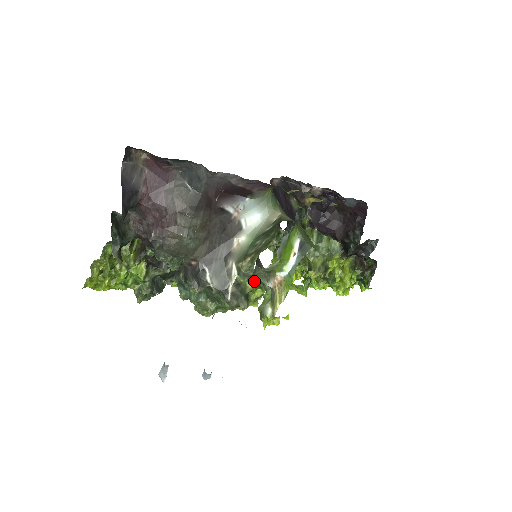
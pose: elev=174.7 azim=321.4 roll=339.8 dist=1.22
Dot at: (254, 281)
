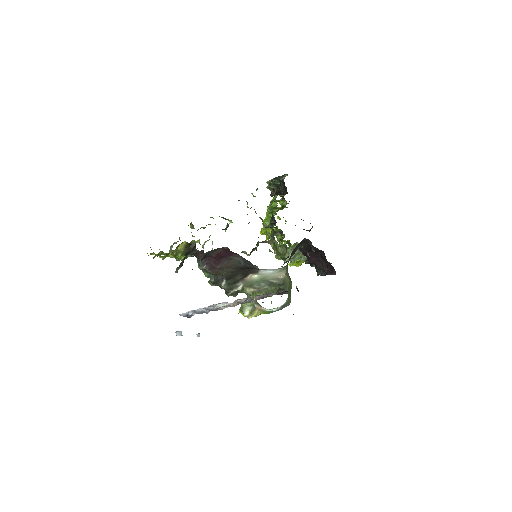
Dot at: occluded
